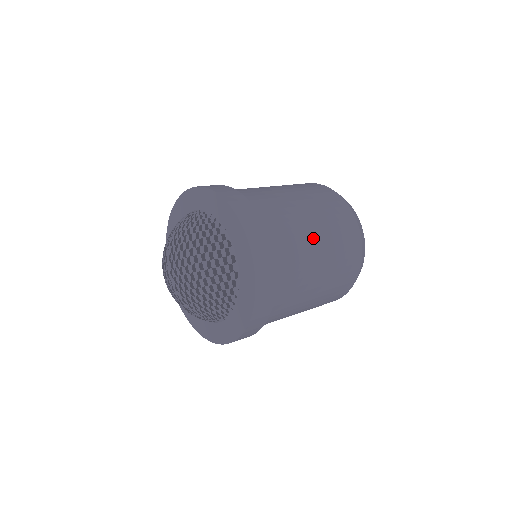
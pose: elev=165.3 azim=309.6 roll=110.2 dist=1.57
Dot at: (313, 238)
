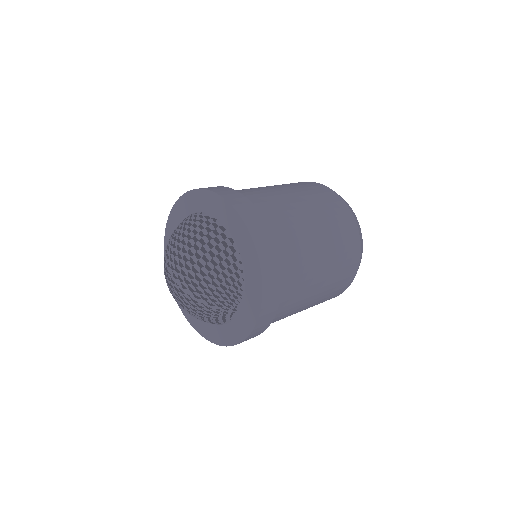
Dot at: (293, 200)
